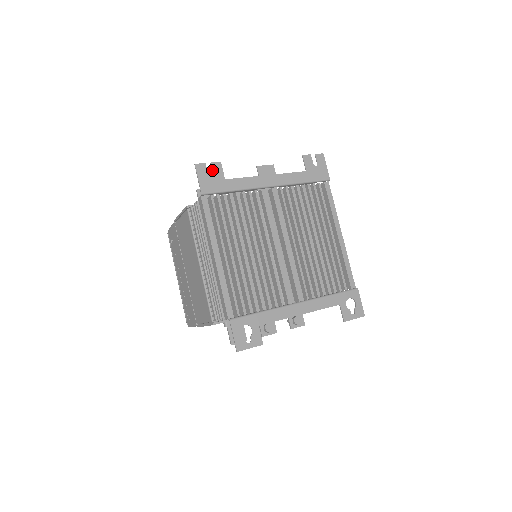
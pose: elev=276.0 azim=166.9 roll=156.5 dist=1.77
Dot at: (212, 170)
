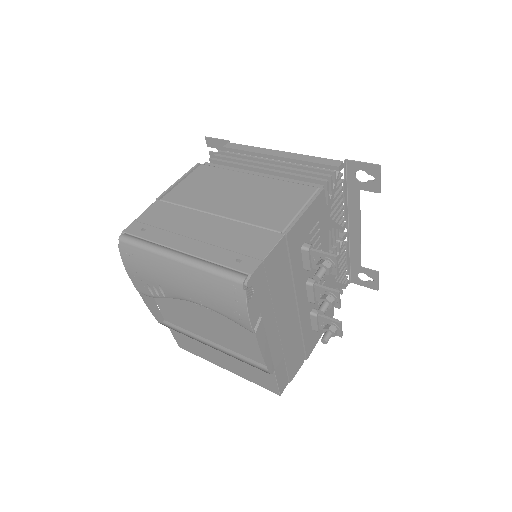
Dot at: (215, 152)
